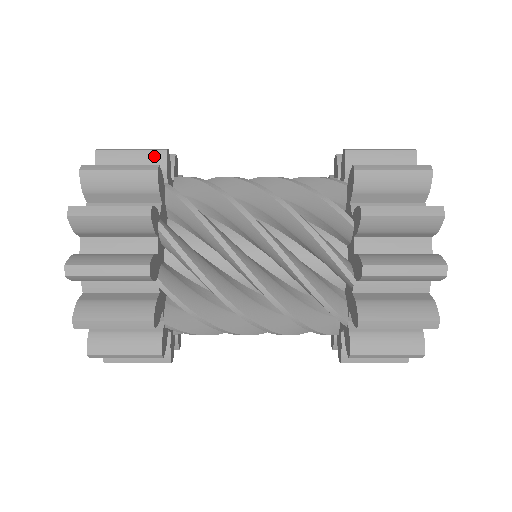
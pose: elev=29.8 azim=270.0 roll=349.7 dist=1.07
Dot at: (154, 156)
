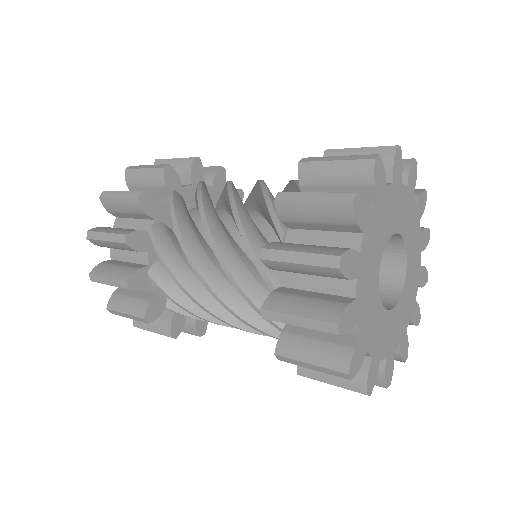
Dot at: (133, 204)
